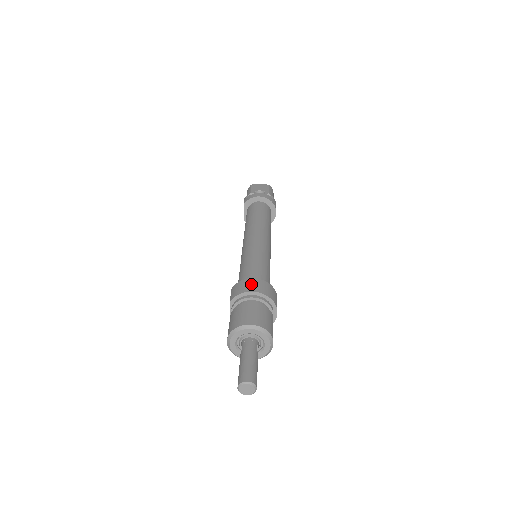
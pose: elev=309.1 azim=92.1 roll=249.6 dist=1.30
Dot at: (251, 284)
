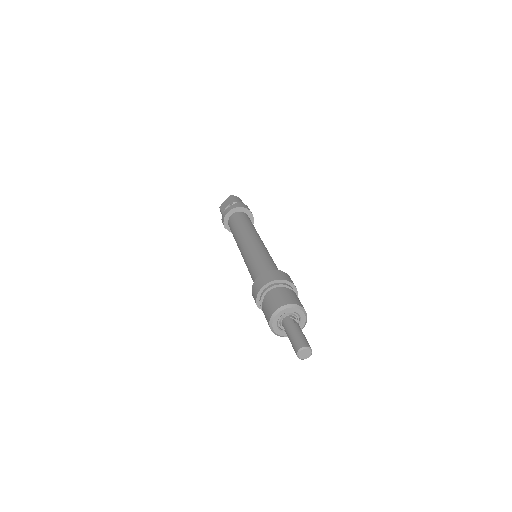
Dot at: (258, 283)
